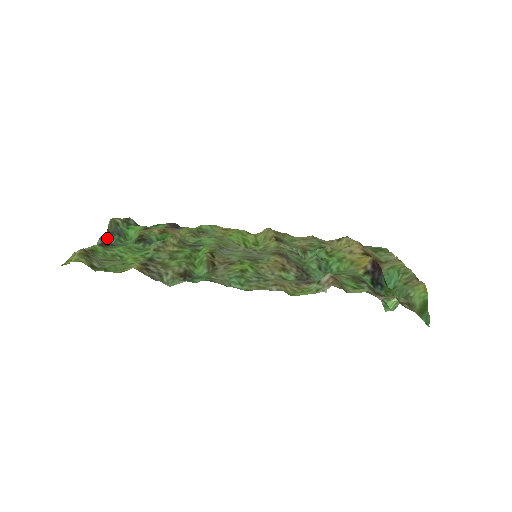
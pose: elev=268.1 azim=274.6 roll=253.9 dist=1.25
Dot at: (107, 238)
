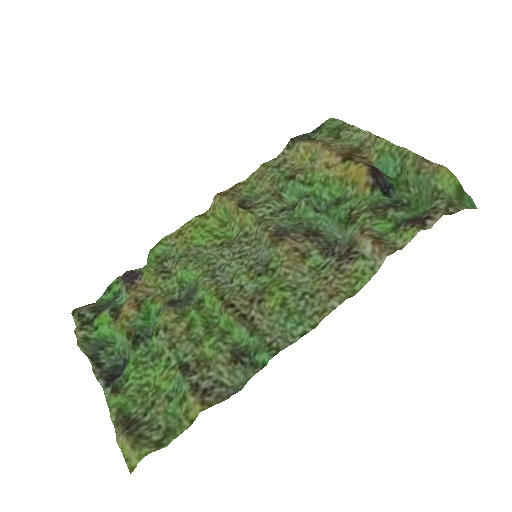
Dot at: (99, 367)
